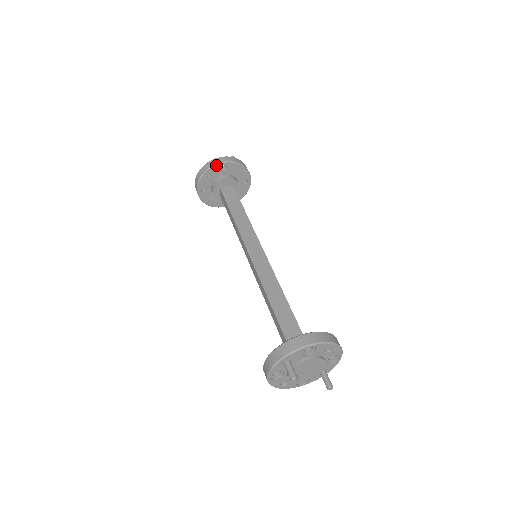
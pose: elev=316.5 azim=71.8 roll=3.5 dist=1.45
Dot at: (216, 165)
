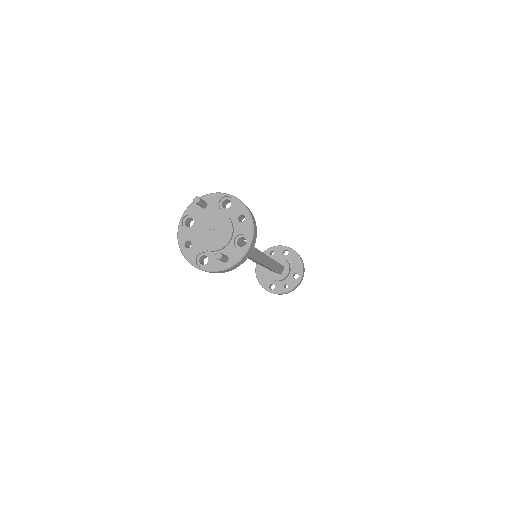
Dot at: (282, 246)
